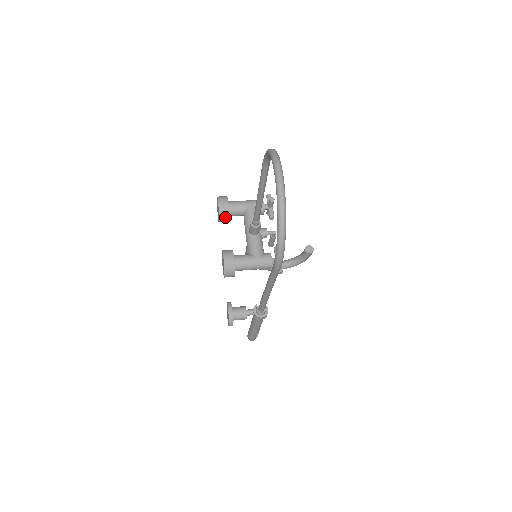
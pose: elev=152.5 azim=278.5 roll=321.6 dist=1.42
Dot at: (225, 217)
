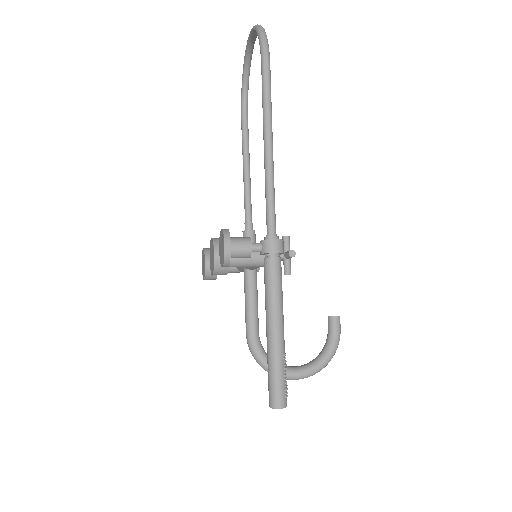
Dot at: occluded
